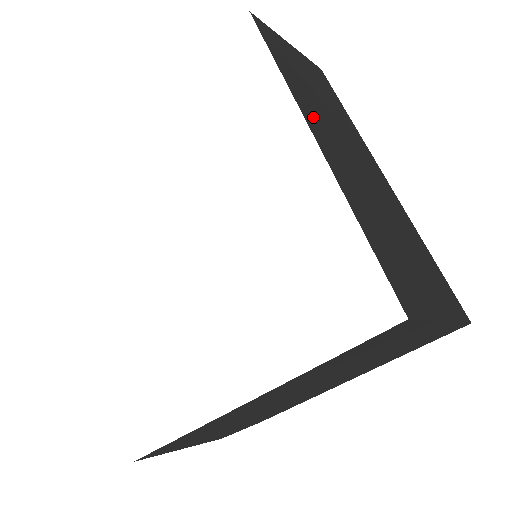
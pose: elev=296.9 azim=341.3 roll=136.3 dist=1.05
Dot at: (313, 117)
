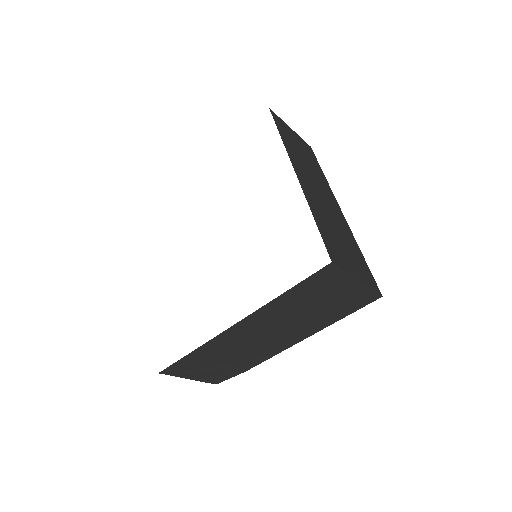
Dot at: (298, 166)
